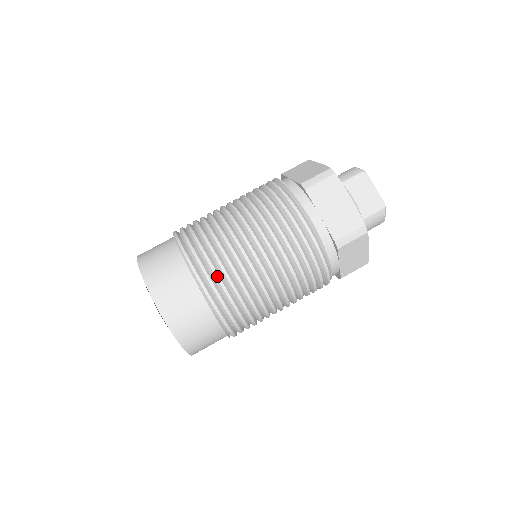
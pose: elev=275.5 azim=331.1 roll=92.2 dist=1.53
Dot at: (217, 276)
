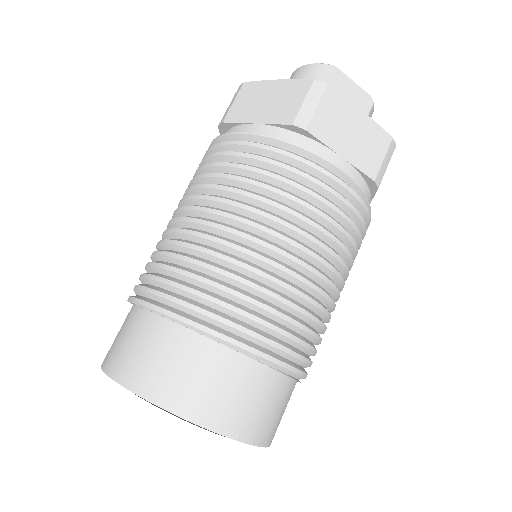
Dot at: (277, 329)
